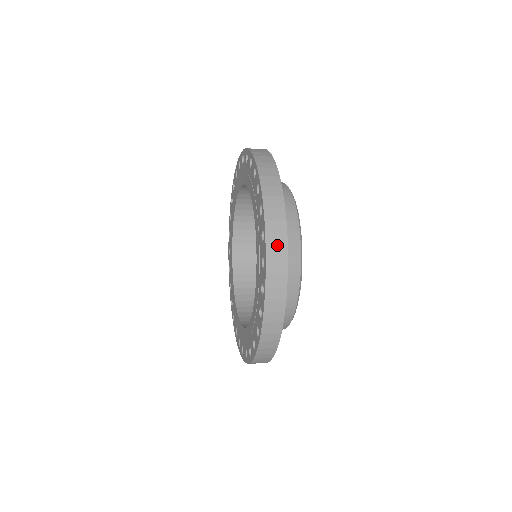
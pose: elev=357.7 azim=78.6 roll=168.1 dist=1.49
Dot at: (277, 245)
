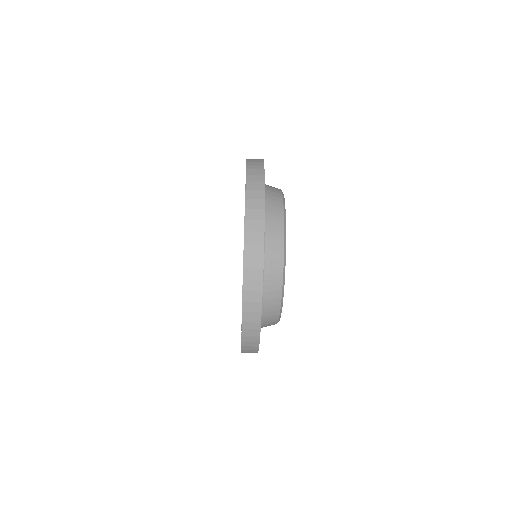
Dot at: occluded
